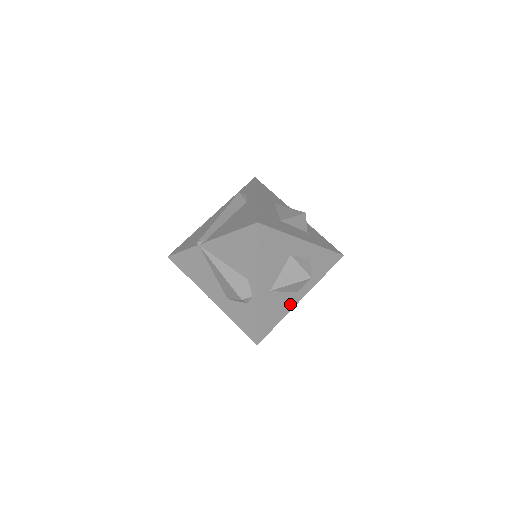
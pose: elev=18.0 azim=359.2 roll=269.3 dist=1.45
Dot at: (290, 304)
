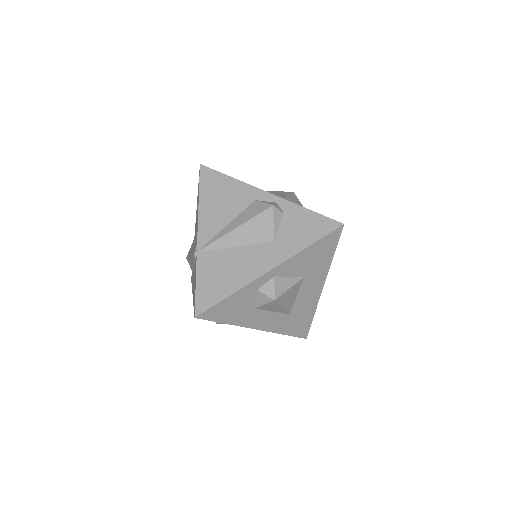
Dot at: occluded
